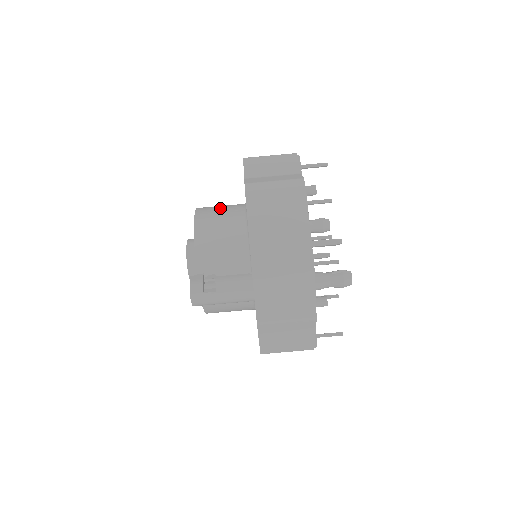
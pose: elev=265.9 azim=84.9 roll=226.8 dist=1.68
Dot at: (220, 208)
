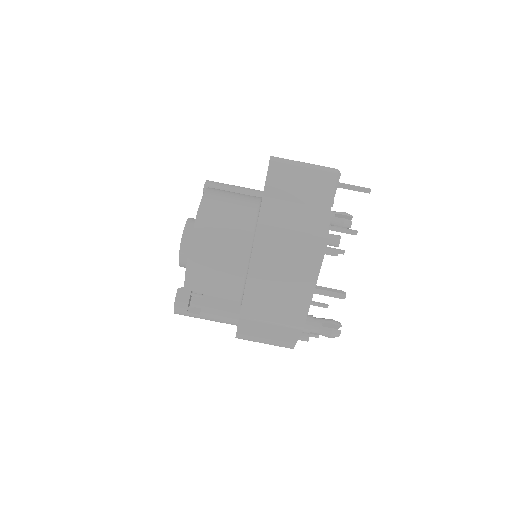
Dot at: (226, 218)
